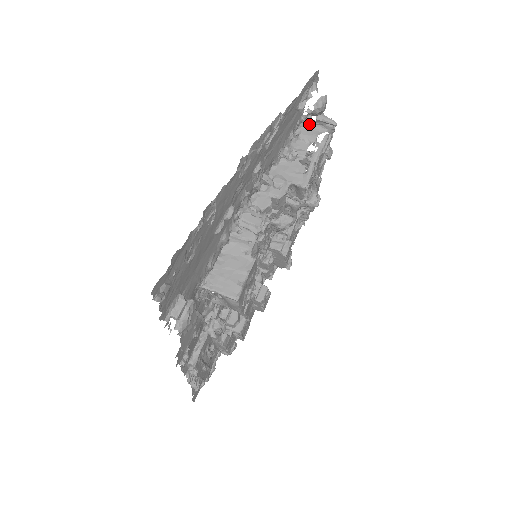
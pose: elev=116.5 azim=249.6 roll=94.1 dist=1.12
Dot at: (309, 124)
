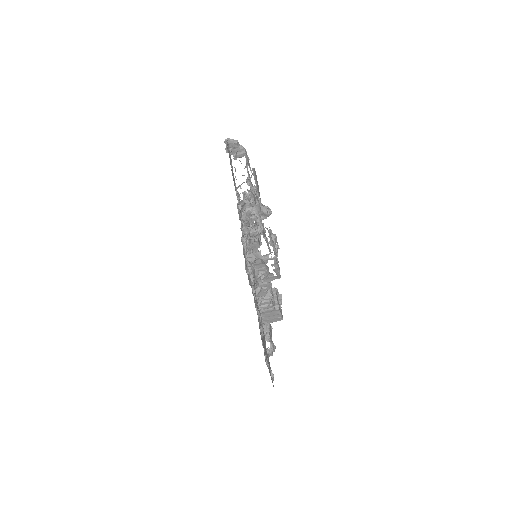
Dot at: occluded
